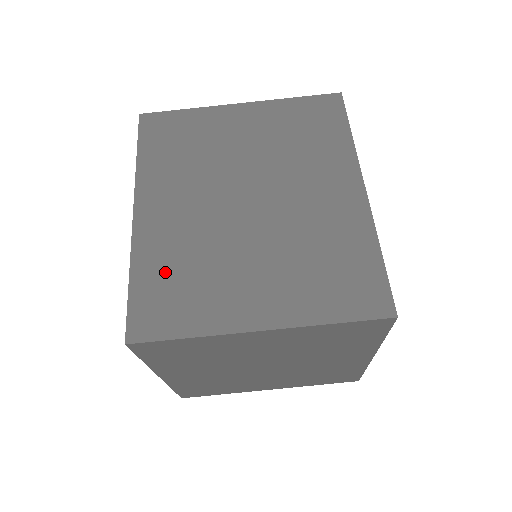
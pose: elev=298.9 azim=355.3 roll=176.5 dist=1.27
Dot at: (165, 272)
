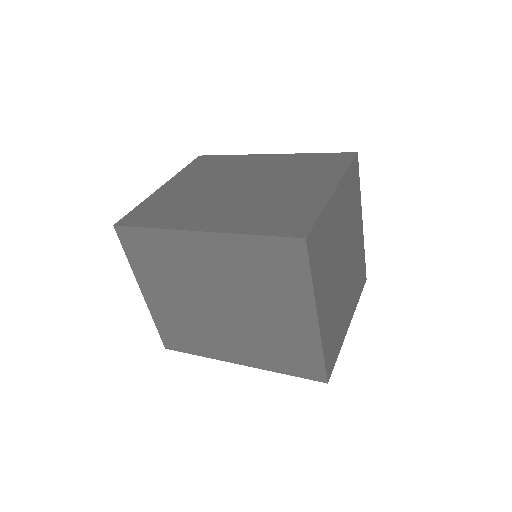
Dot at: (263, 220)
